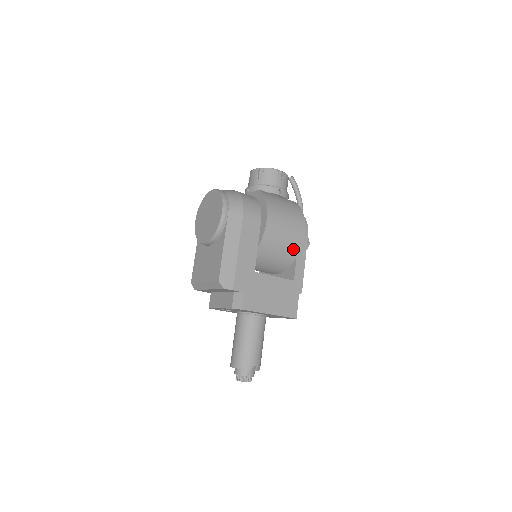
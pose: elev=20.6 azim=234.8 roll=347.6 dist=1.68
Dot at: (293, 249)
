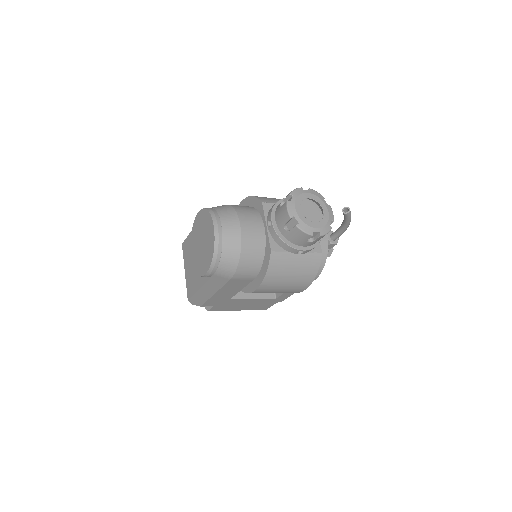
Dot at: occluded
